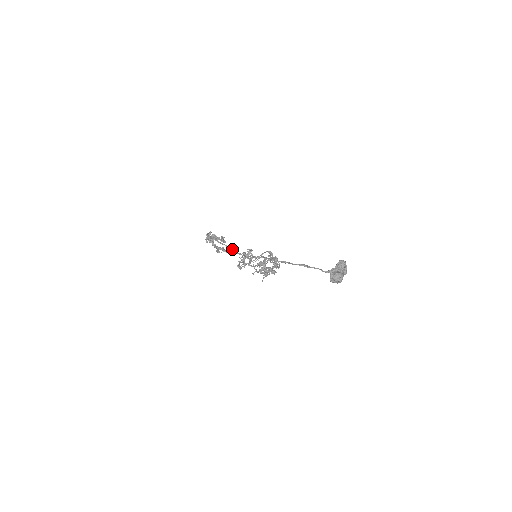
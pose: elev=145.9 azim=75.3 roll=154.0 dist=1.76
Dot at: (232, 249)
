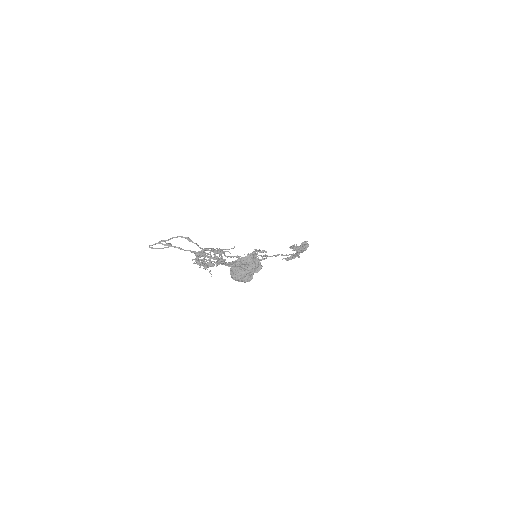
Dot at: (277, 254)
